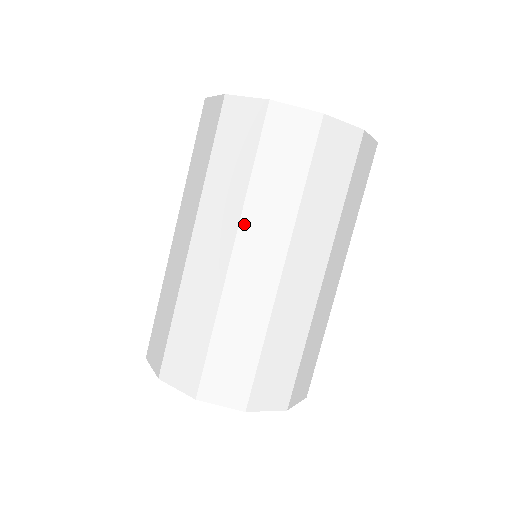
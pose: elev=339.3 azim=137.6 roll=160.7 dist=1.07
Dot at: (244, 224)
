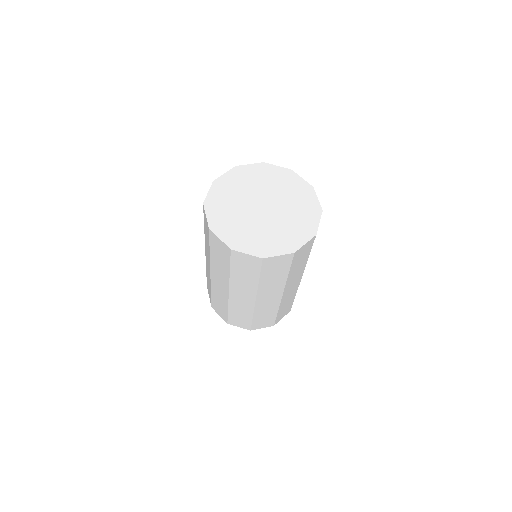
Dot at: (260, 292)
